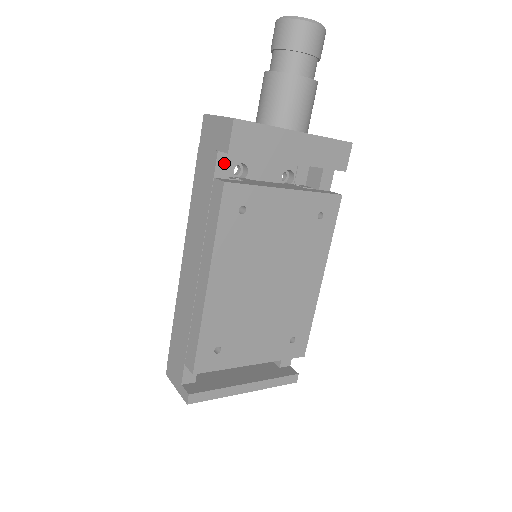
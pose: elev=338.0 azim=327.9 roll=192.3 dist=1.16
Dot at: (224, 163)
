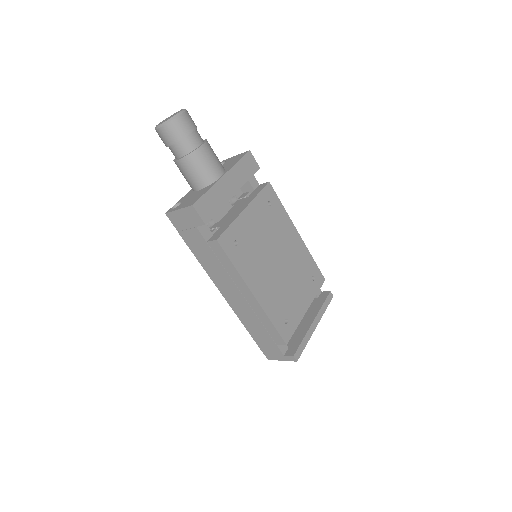
Dot at: (204, 230)
